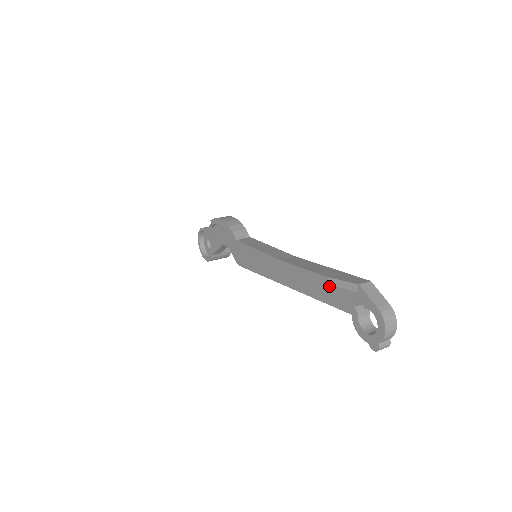
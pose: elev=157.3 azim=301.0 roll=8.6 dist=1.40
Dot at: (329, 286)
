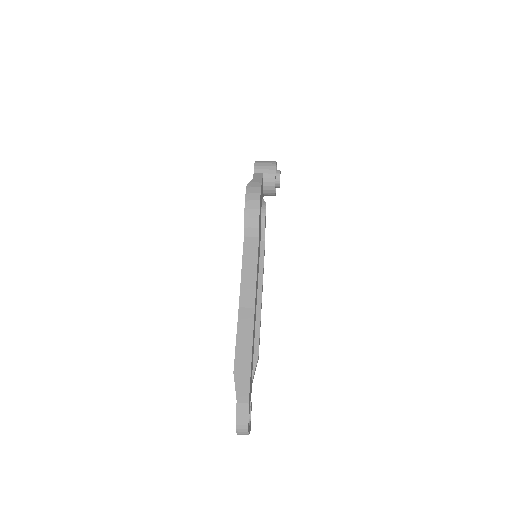
Dot at: occluded
